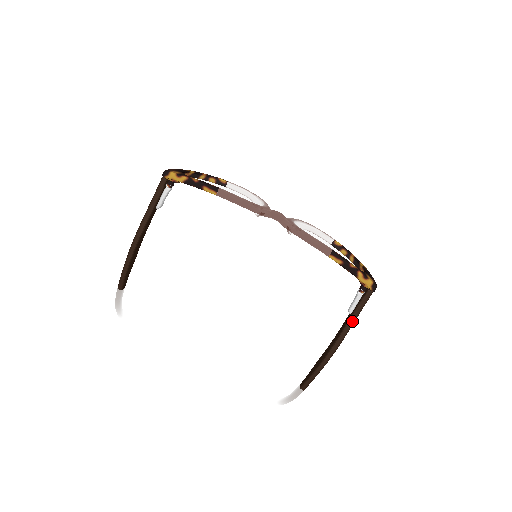
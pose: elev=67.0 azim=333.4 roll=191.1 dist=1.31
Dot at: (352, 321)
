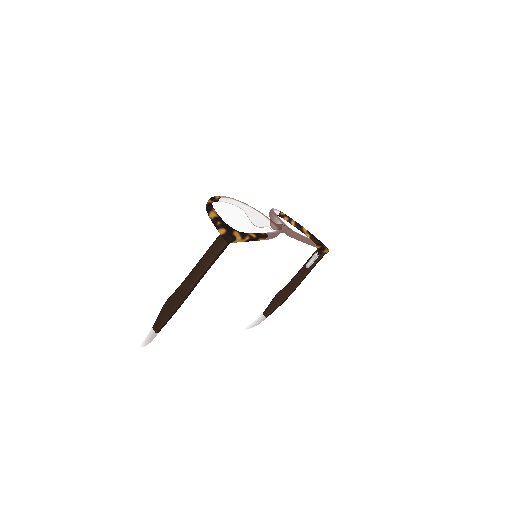
Dot at: (309, 272)
